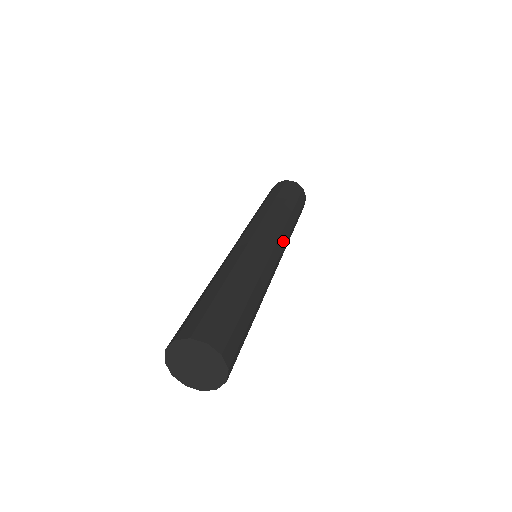
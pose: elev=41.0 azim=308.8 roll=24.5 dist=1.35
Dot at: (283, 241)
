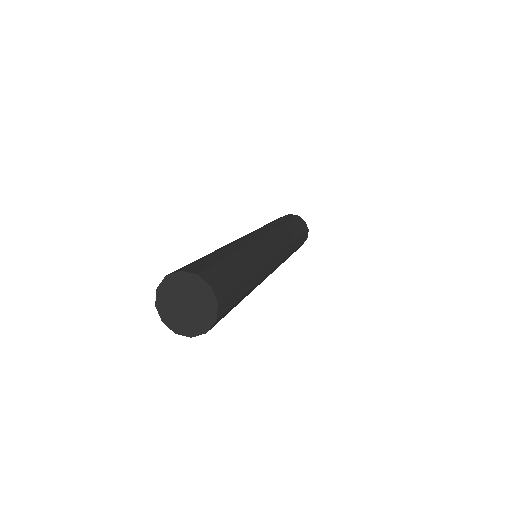
Dot at: (283, 256)
